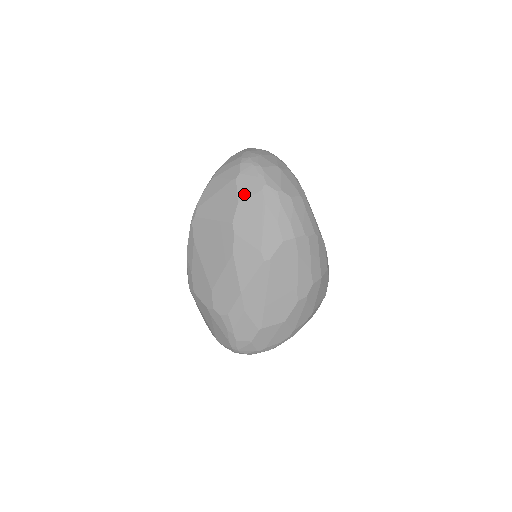
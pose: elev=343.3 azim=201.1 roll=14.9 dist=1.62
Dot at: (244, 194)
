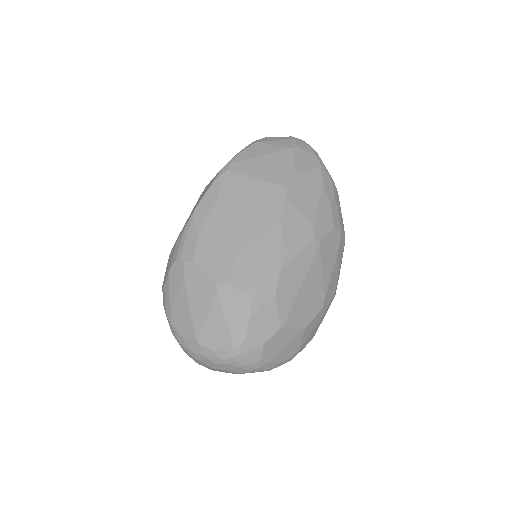
Dot at: (302, 165)
